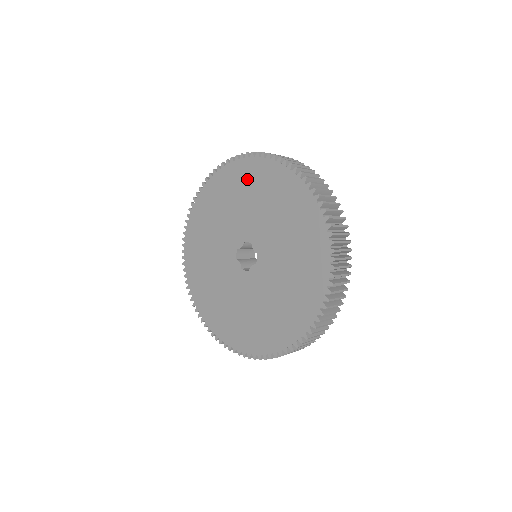
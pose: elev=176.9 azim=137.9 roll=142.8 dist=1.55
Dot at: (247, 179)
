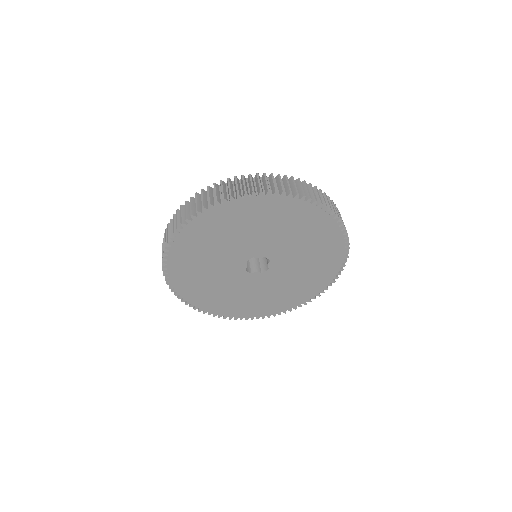
Dot at: (203, 235)
